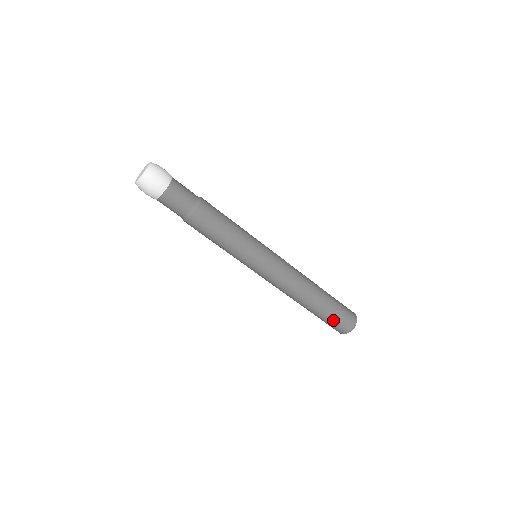
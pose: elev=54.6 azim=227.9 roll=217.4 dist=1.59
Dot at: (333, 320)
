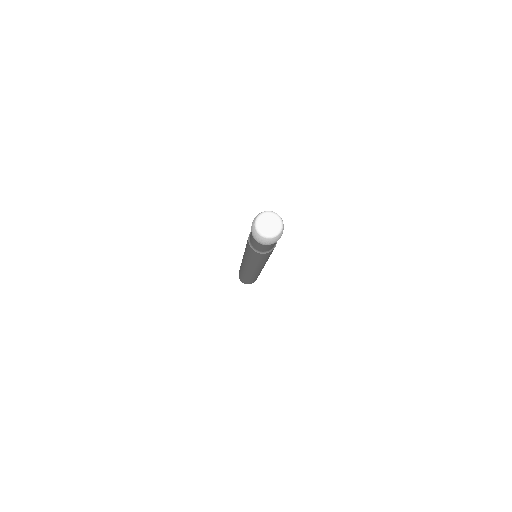
Dot at: occluded
